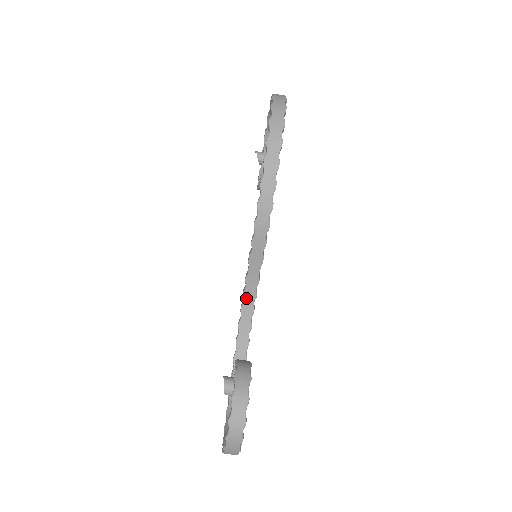
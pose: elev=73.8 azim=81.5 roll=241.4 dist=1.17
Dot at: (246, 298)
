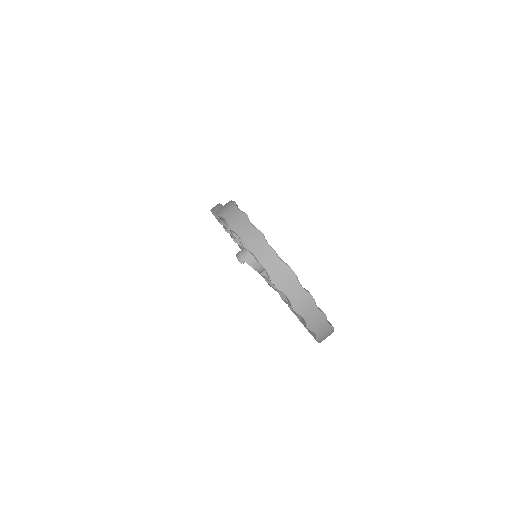
Dot at: occluded
